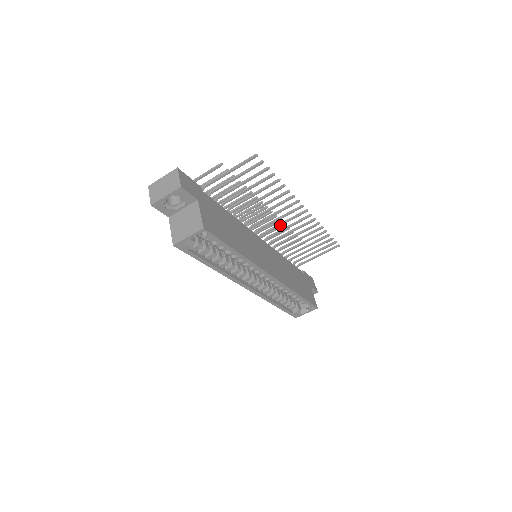
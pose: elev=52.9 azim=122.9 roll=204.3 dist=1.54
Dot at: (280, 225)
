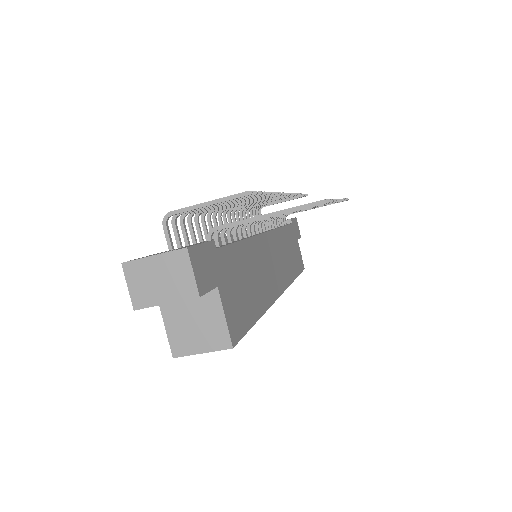
Dot at: occluded
